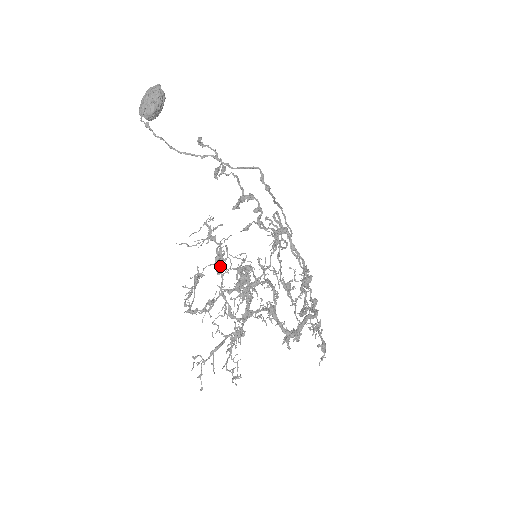
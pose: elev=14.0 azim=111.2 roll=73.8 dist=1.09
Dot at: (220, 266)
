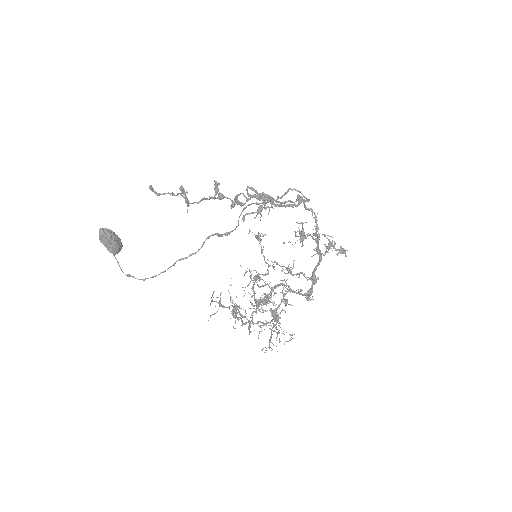
Dot at: (240, 313)
